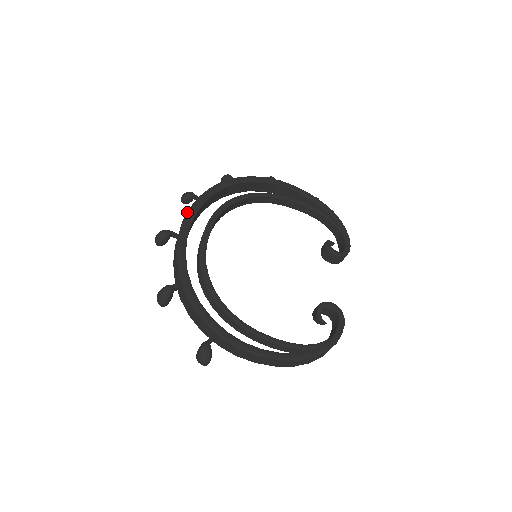
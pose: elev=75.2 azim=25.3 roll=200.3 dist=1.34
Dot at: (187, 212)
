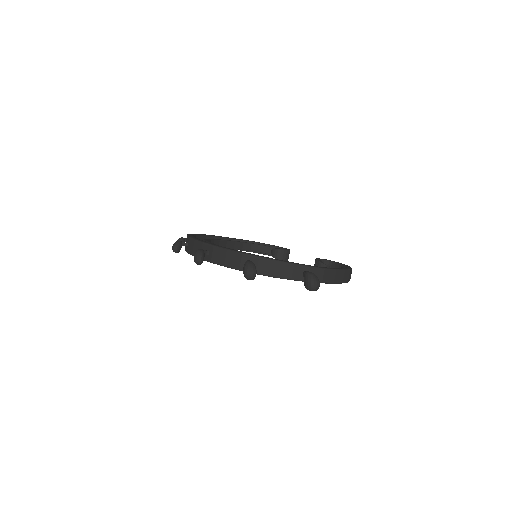
Dot at: (197, 240)
